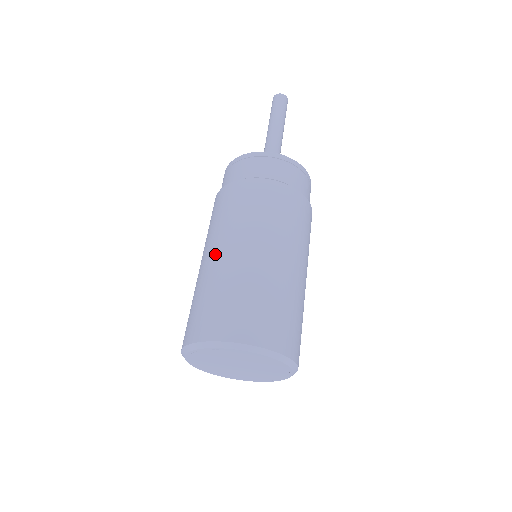
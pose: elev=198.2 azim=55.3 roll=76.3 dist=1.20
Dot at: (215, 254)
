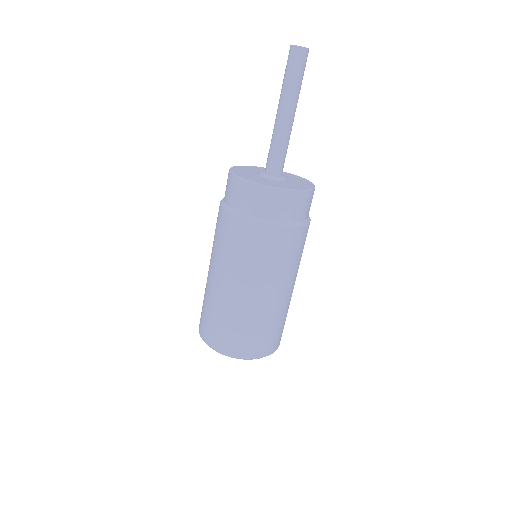
Dot at: (257, 296)
